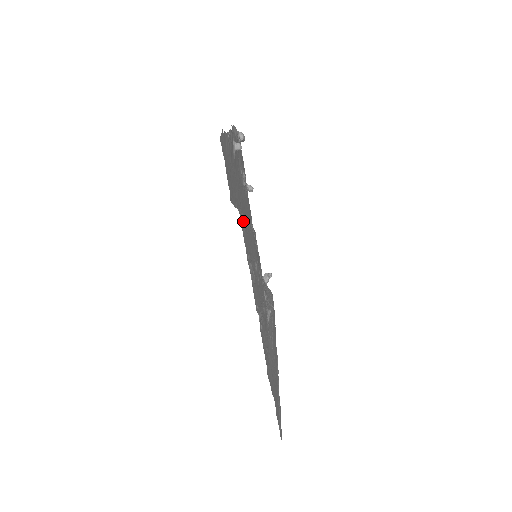
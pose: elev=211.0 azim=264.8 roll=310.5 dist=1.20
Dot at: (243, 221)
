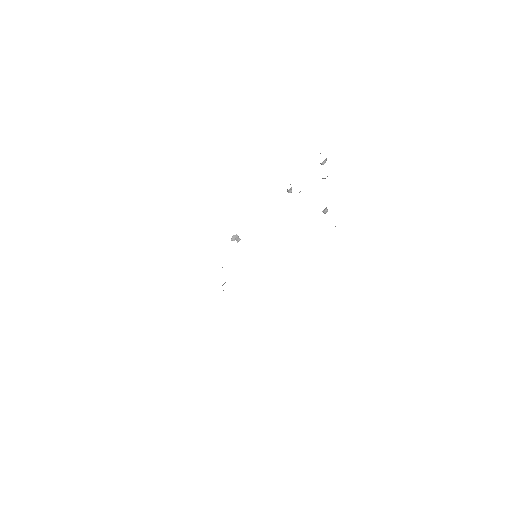
Dot at: occluded
